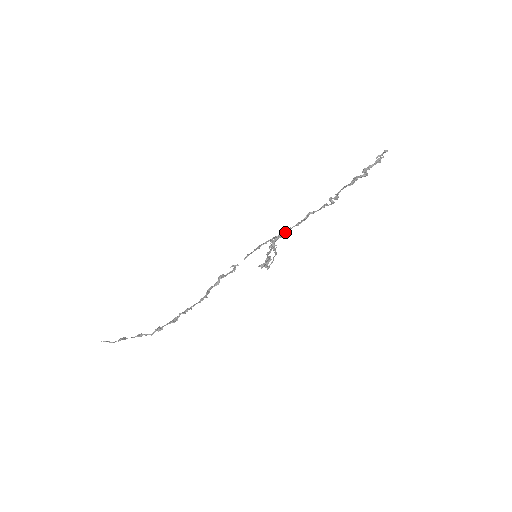
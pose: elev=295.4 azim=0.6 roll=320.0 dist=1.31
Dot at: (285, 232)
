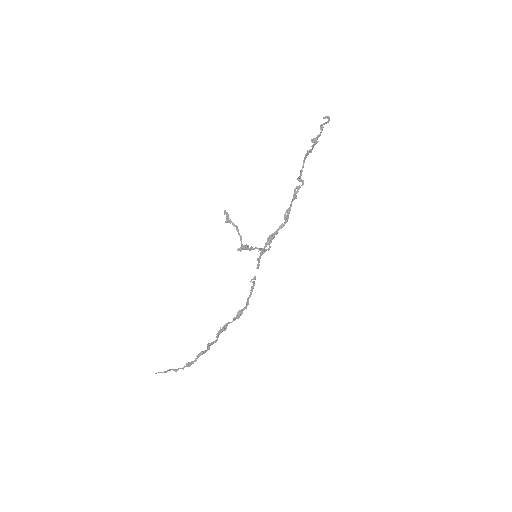
Dot at: occluded
